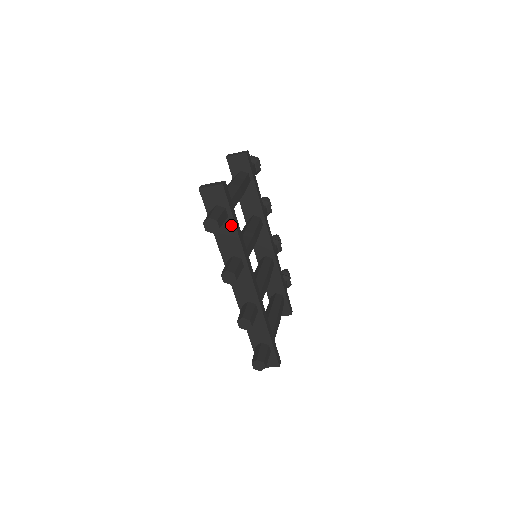
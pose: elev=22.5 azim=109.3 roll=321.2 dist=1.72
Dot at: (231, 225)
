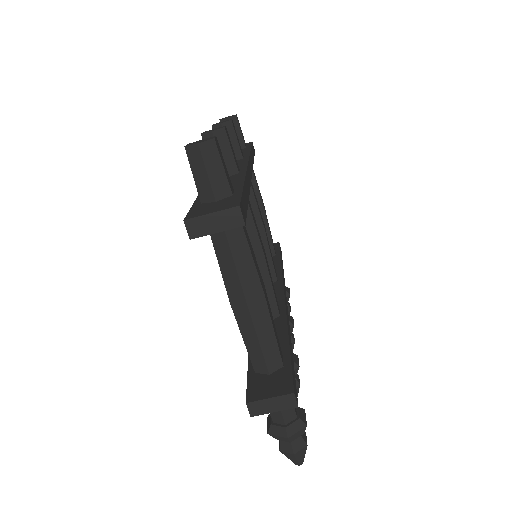
Dot at: (246, 149)
